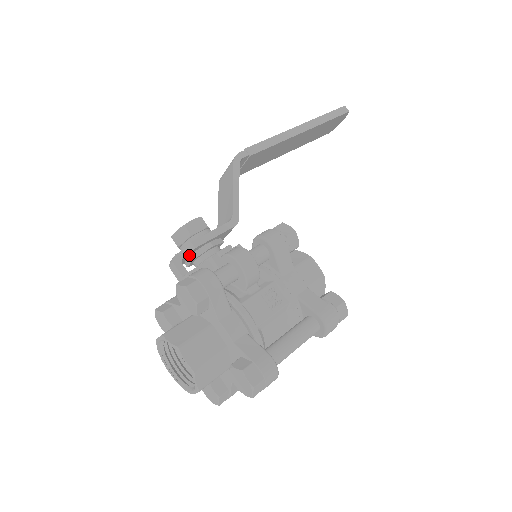
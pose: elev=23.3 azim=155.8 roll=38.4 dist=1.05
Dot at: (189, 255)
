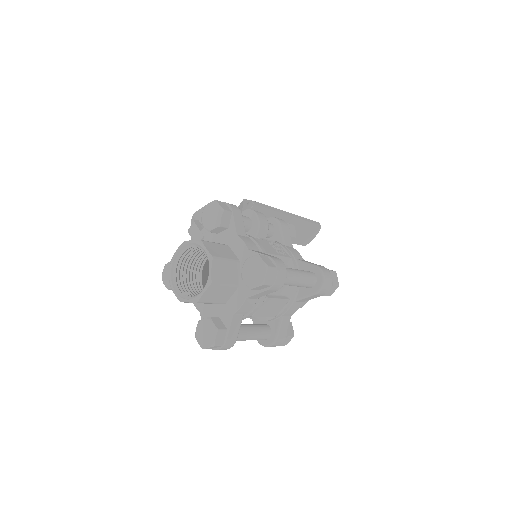
Dot at: occluded
